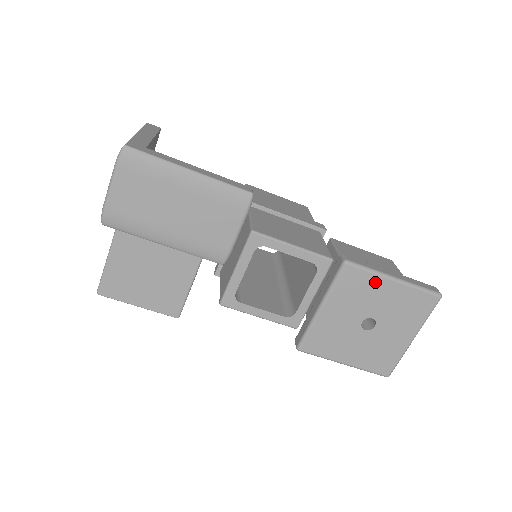
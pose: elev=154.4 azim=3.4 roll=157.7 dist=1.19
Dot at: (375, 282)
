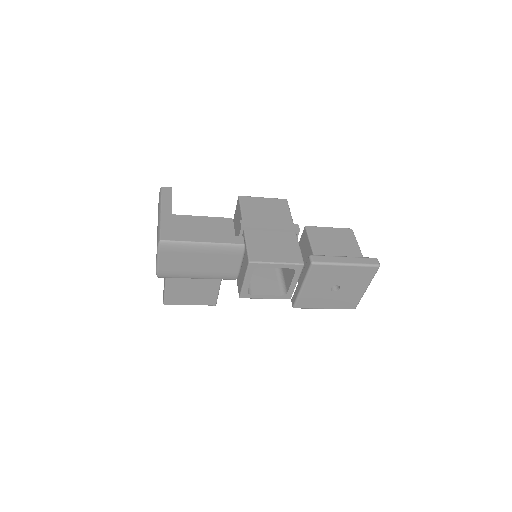
Dot at: (334, 269)
